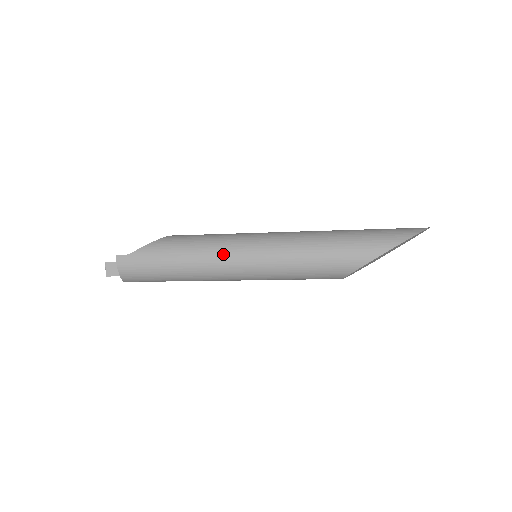
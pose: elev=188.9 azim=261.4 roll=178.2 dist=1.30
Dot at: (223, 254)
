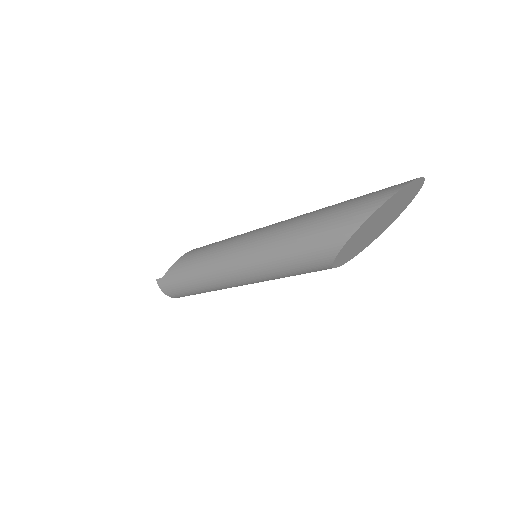
Dot at: (217, 265)
